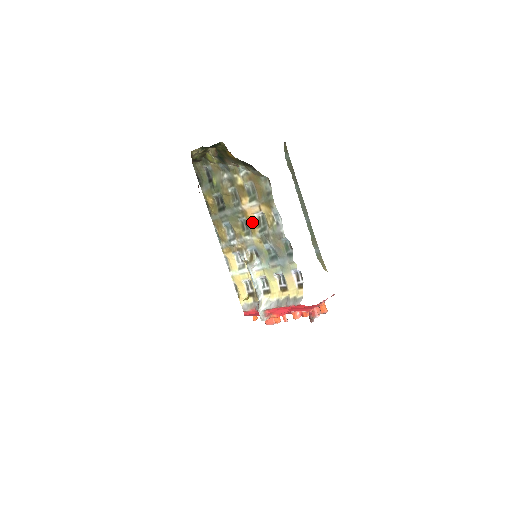
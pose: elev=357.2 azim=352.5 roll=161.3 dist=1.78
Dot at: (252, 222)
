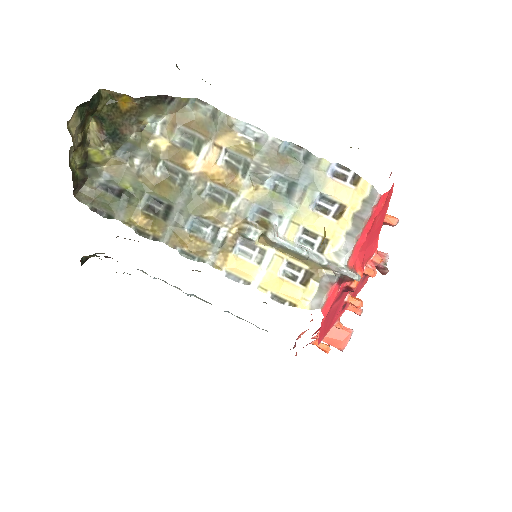
Dot at: (223, 176)
